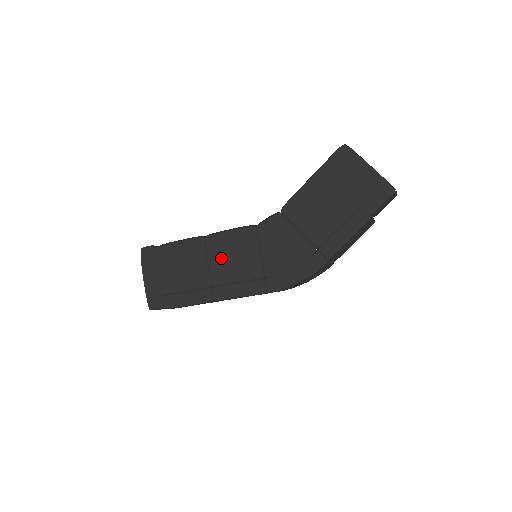
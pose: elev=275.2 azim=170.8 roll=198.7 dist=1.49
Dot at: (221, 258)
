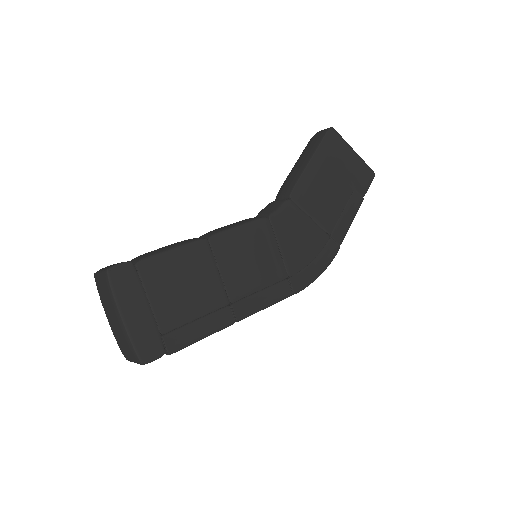
Dot at: (236, 263)
